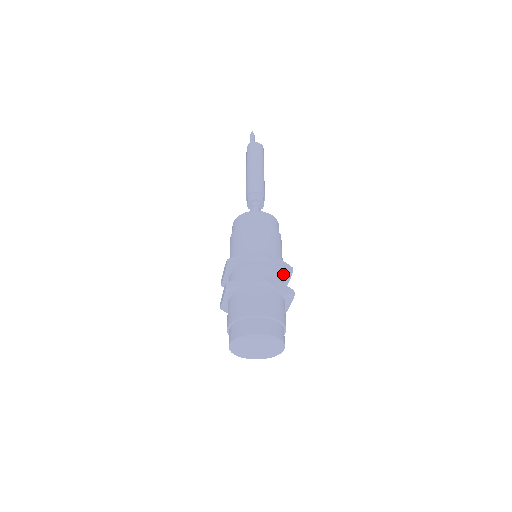
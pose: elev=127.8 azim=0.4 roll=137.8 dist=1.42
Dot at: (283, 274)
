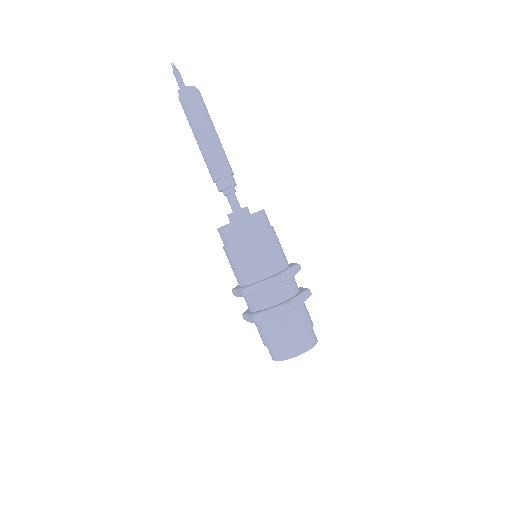
Dot at: occluded
